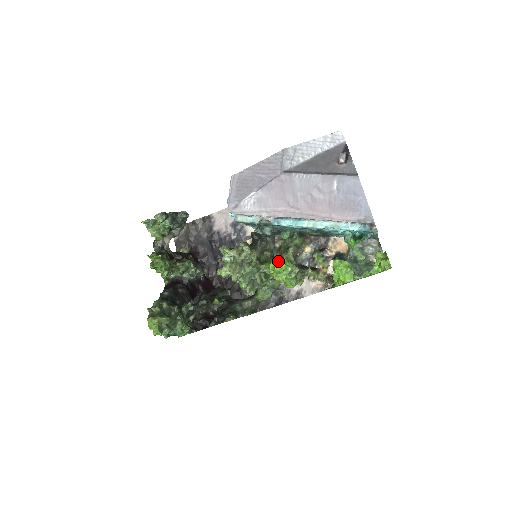
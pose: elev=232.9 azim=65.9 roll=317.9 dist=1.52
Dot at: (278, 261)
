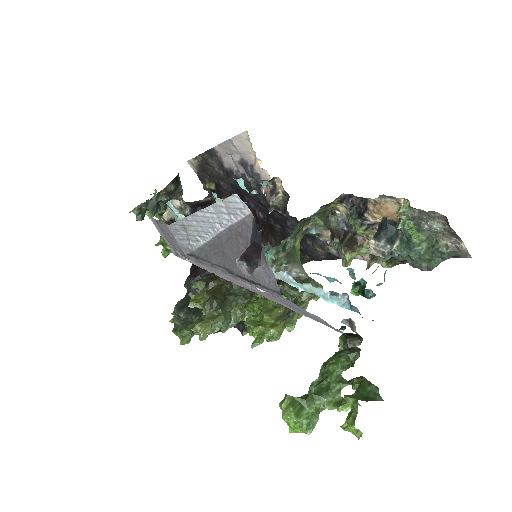
Dot at: (250, 325)
